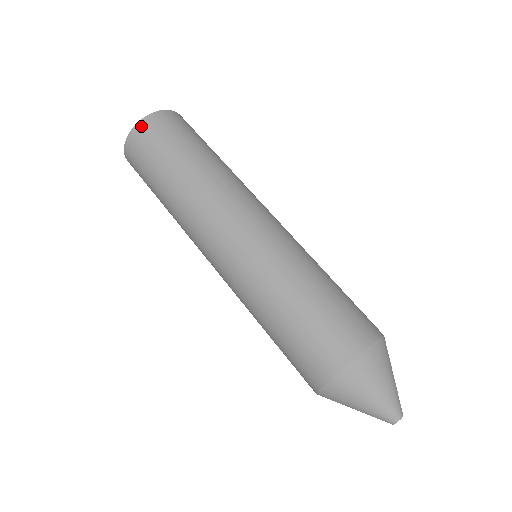
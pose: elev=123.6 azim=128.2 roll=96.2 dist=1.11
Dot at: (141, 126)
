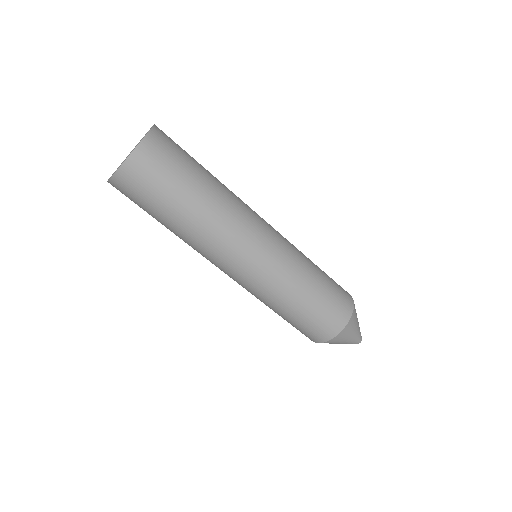
Dot at: (127, 168)
